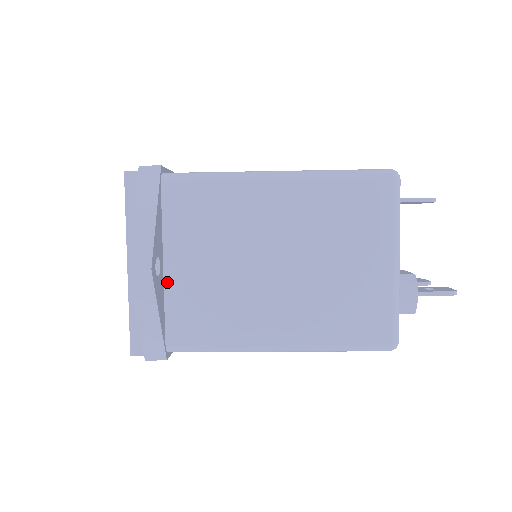
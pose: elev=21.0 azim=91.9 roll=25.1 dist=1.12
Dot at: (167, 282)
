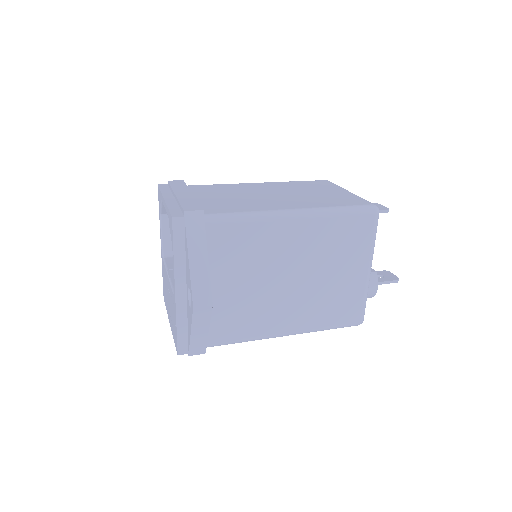
Dot at: occluded
